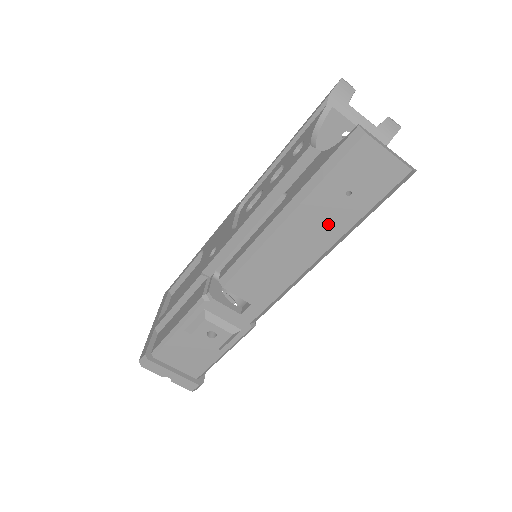
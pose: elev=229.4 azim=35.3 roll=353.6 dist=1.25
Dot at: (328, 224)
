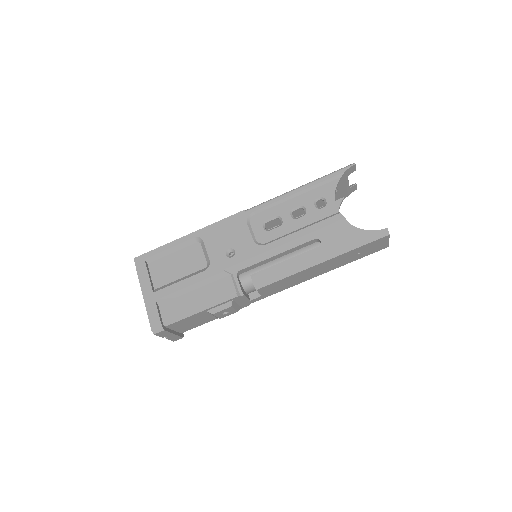
Dot at: (338, 264)
